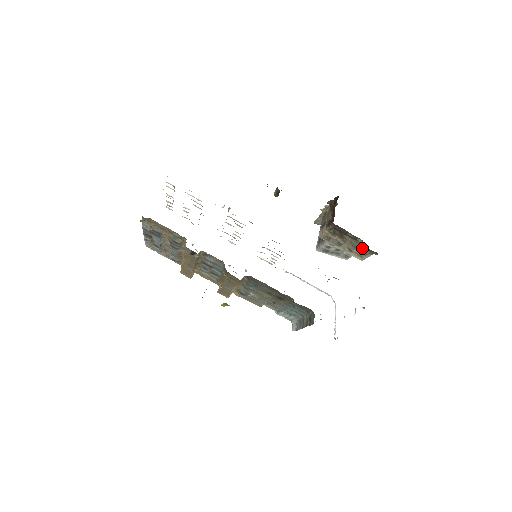
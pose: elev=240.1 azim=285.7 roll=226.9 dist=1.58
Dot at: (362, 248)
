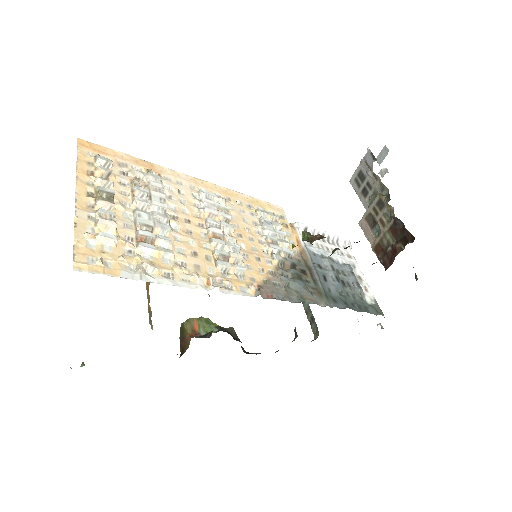
Dot at: occluded
